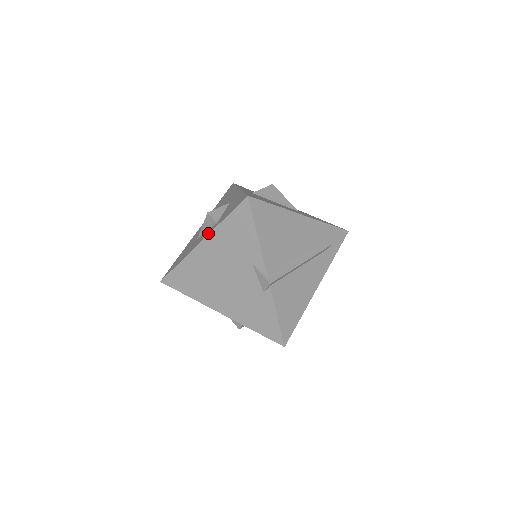
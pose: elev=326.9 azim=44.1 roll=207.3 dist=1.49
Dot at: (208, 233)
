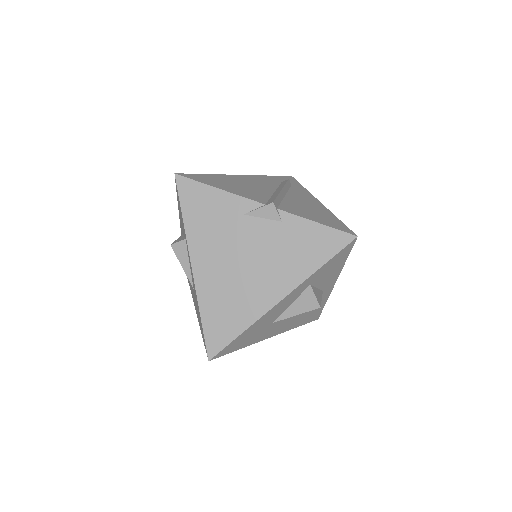
Dot at: occluded
